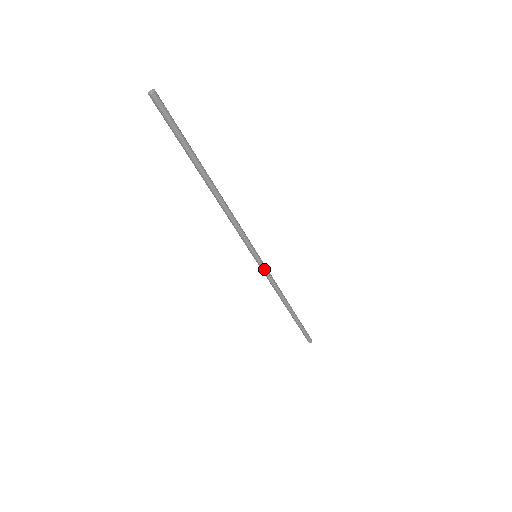
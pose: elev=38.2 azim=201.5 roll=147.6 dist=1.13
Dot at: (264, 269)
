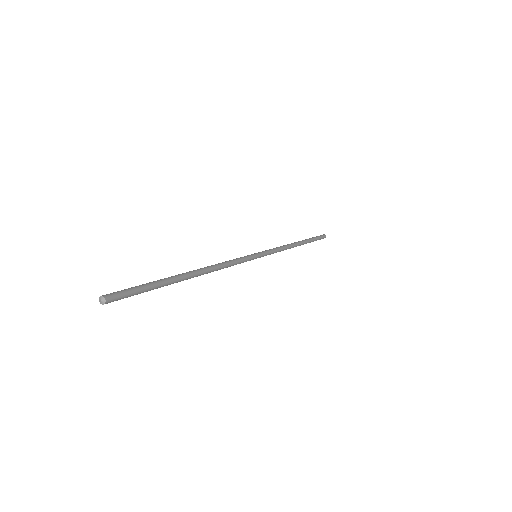
Dot at: (267, 254)
